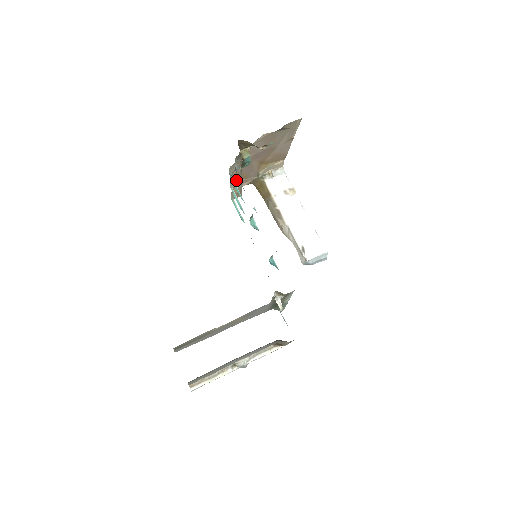
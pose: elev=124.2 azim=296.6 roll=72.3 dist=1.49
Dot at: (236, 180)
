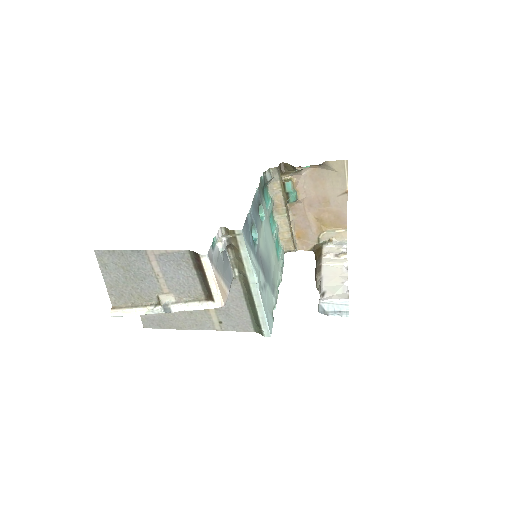
Dot at: (281, 214)
